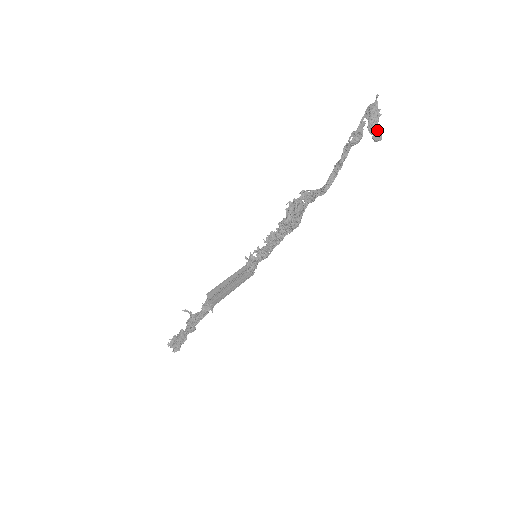
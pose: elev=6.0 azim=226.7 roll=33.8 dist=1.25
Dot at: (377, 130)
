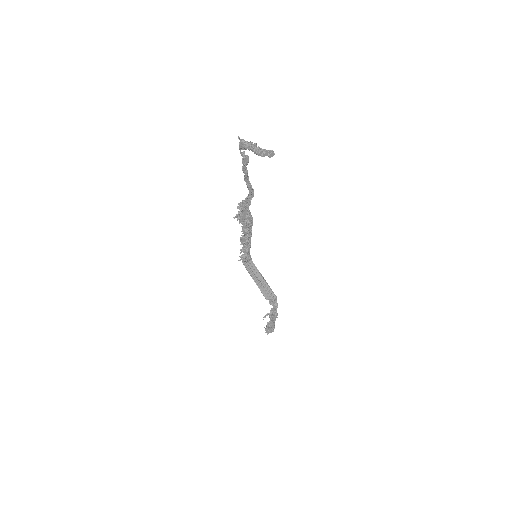
Dot at: (267, 152)
